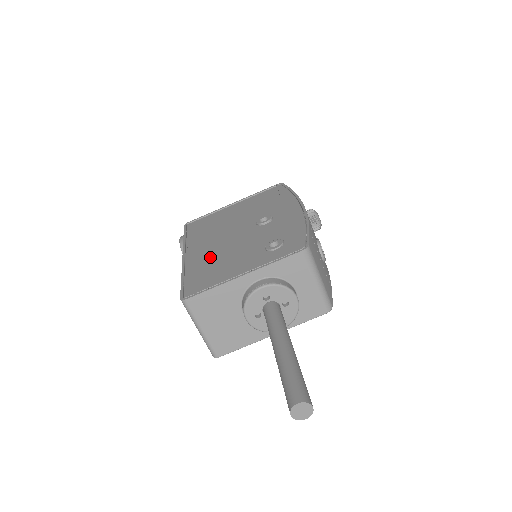
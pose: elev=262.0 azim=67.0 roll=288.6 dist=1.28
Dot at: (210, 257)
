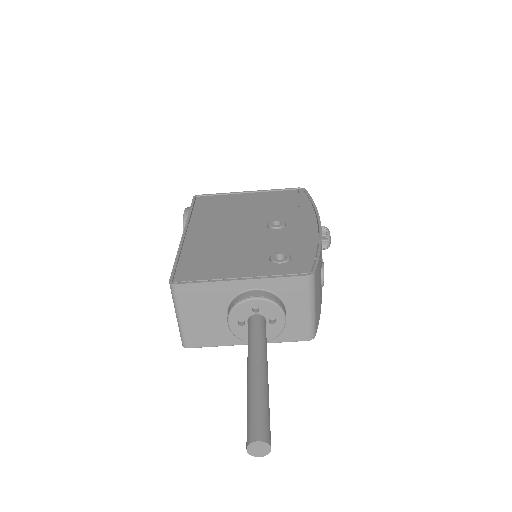
Dot at: (211, 245)
